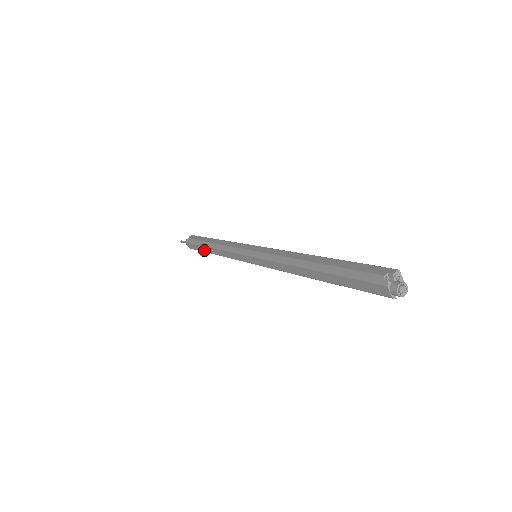
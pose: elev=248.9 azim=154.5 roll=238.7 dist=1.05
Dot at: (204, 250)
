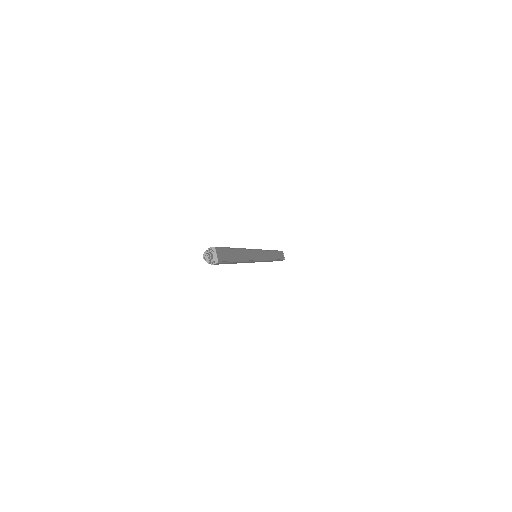
Dot at: occluded
